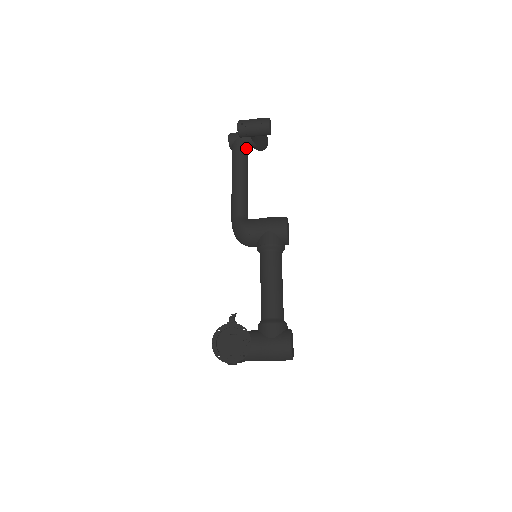
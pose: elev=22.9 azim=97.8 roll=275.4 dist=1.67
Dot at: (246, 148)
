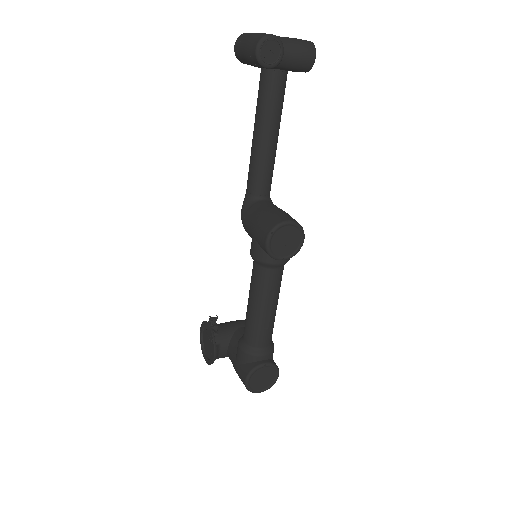
Dot at: (274, 73)
